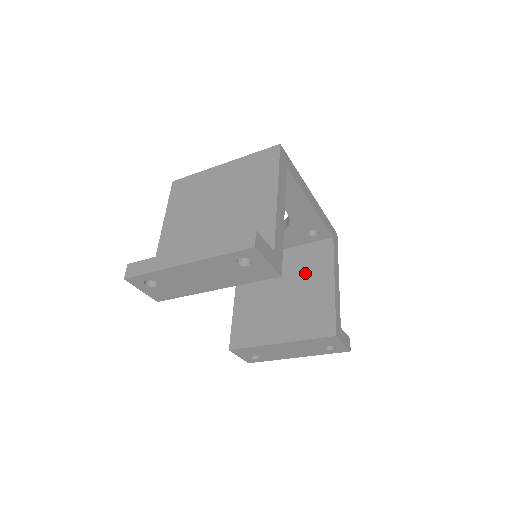
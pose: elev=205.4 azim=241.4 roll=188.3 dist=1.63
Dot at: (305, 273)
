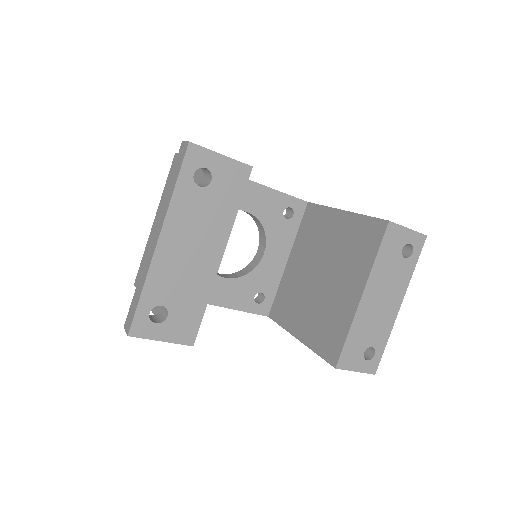
Dot at: (318, 241)
